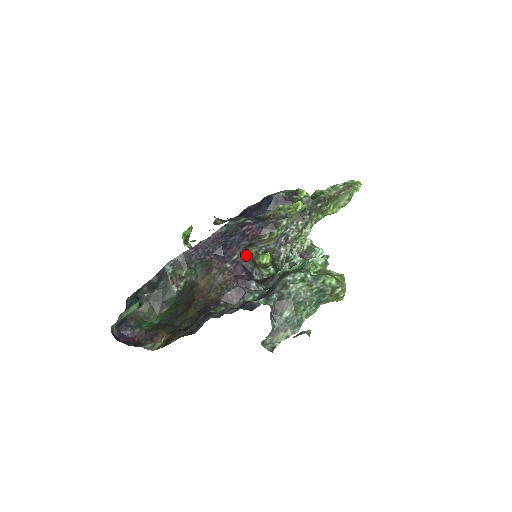
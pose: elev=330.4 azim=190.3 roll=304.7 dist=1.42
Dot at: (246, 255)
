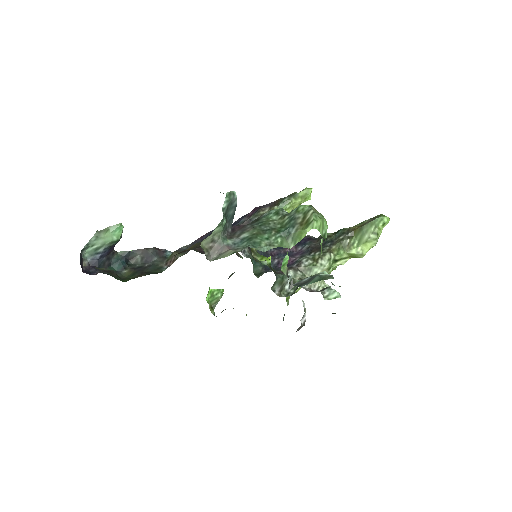
Dot at: occluded
